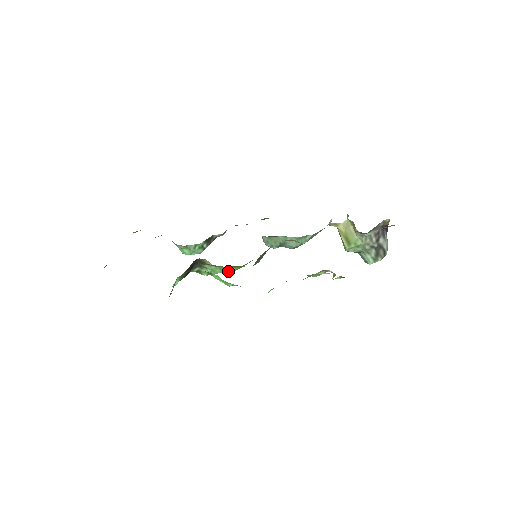
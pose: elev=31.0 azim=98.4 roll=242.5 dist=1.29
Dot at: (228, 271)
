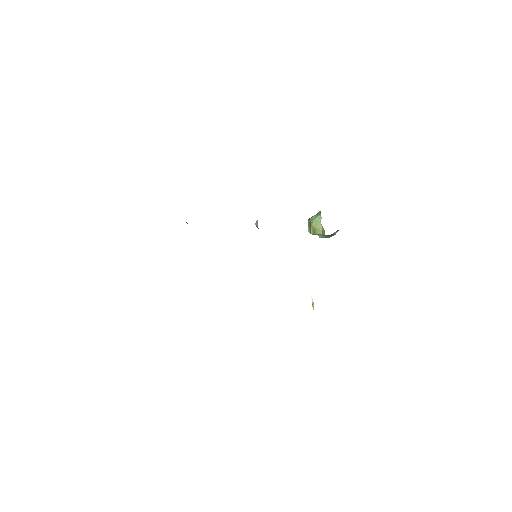
Dot at: occluded
